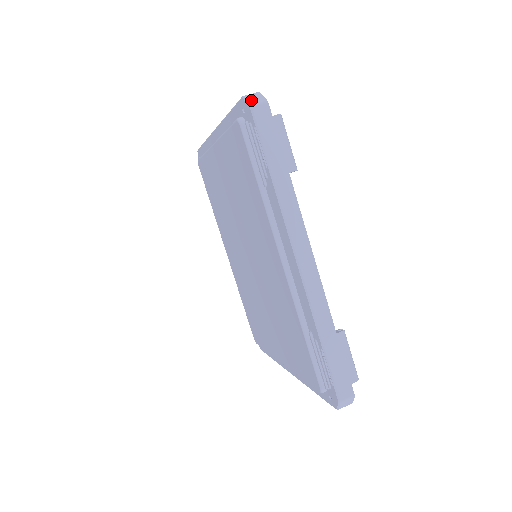
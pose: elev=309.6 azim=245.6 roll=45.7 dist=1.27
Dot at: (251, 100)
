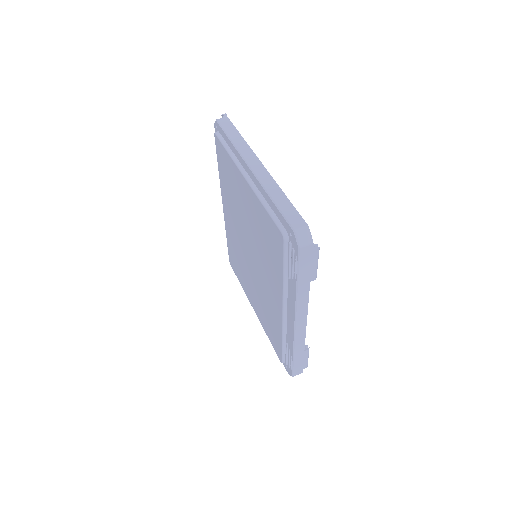
Dot at: (301, 239)
